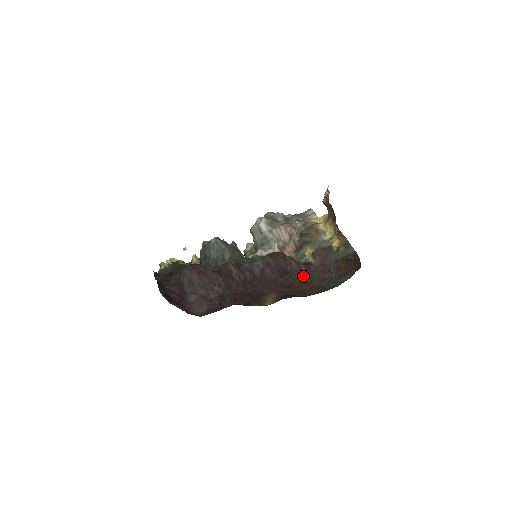
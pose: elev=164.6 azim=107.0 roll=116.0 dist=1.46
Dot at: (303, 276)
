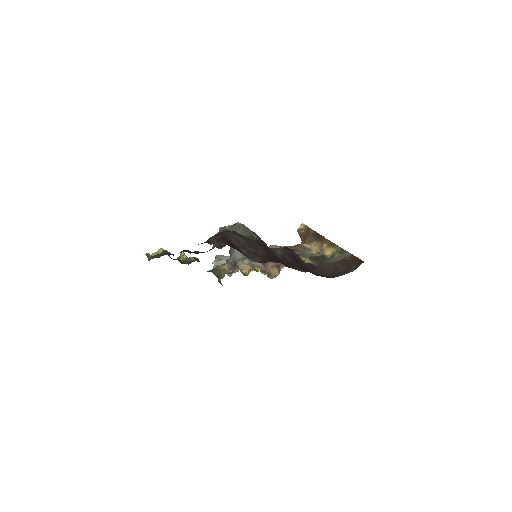
Dot at: (311, 269)
